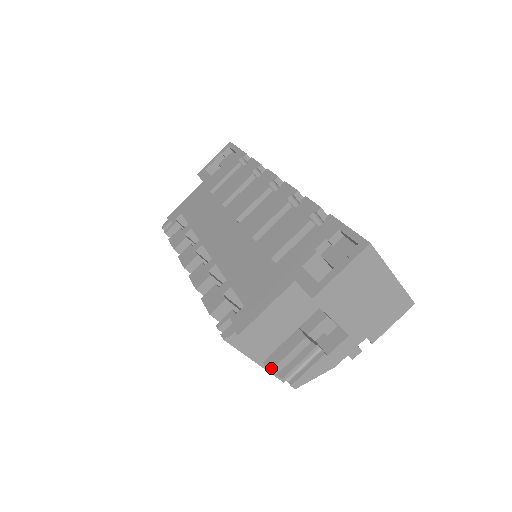
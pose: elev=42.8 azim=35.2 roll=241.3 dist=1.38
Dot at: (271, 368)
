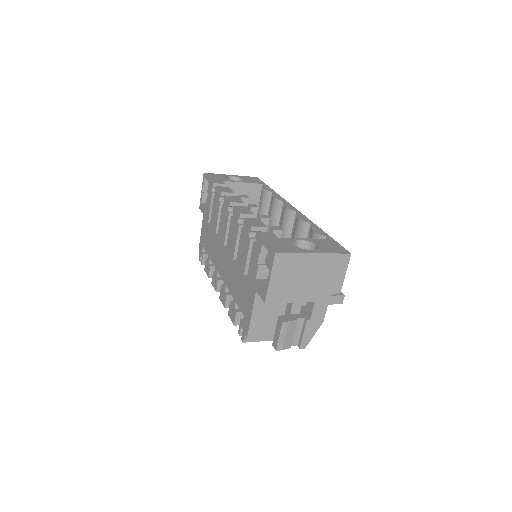
Dot at: (275, 349)
